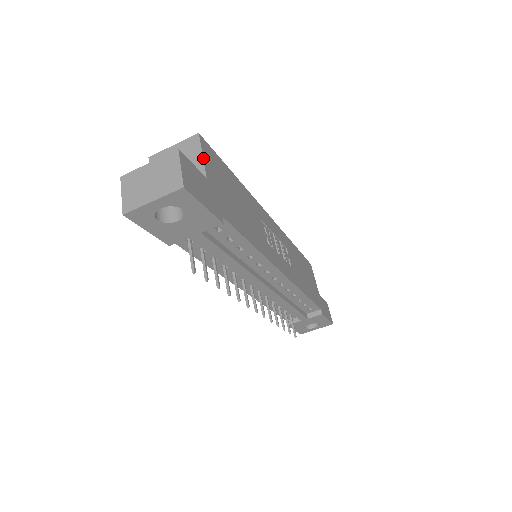
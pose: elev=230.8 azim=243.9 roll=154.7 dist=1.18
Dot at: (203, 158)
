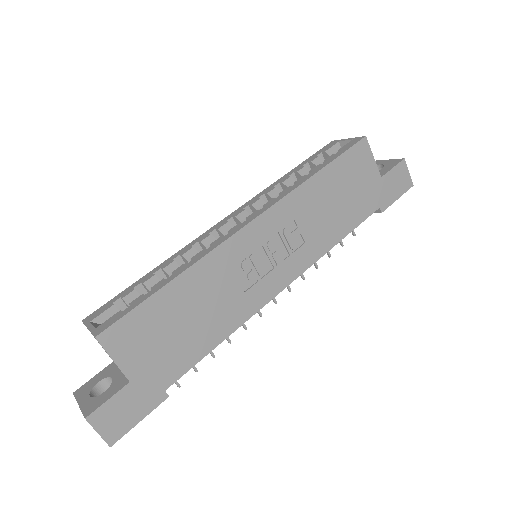
Dot at: (115, 363)
